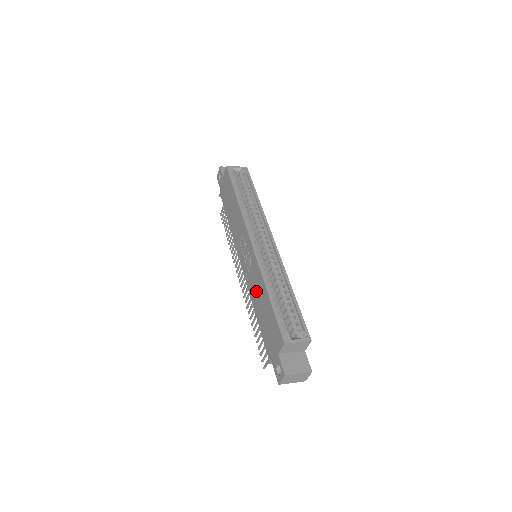
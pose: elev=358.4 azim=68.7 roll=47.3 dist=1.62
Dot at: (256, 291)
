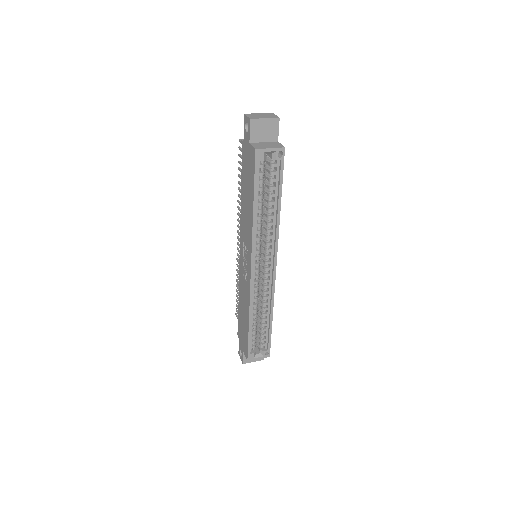
Dot at: (243, 298)
